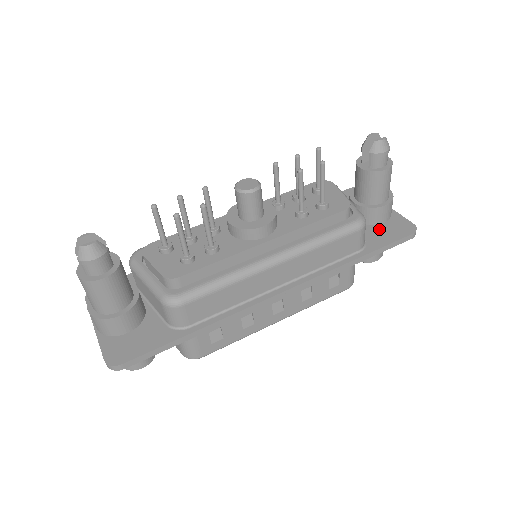
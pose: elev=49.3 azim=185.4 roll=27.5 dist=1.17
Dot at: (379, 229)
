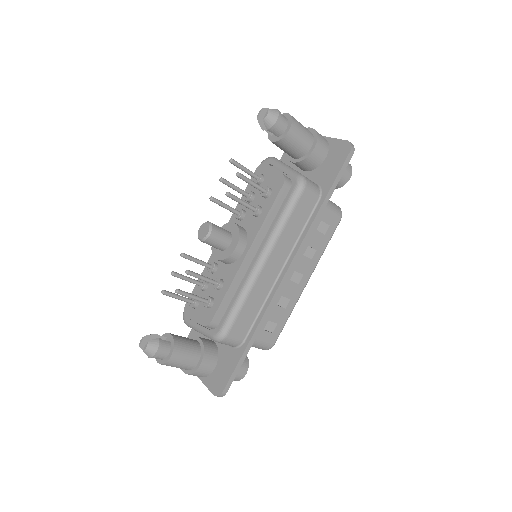
Dot at: (325, 166)
